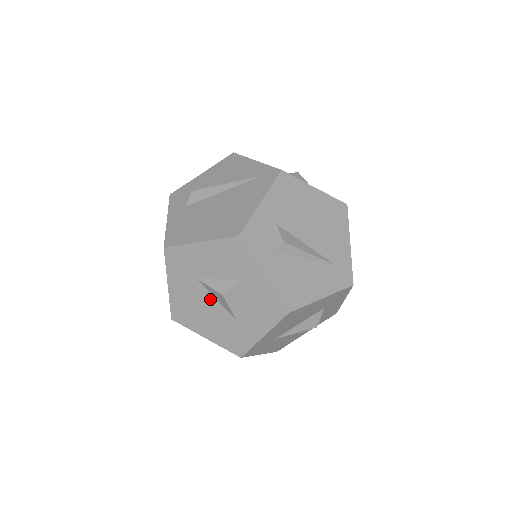
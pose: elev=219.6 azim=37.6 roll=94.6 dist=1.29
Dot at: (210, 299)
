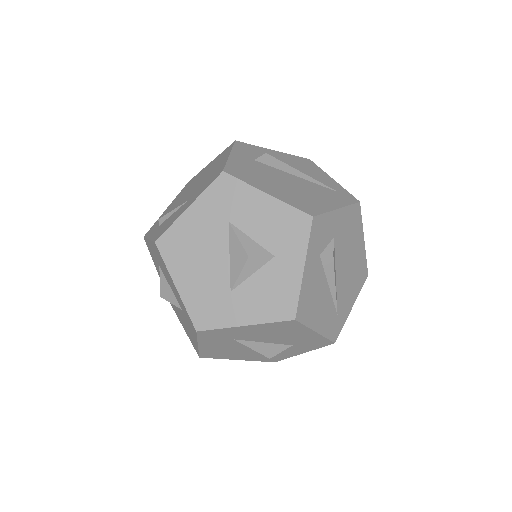
Dot at: (223, 252)
